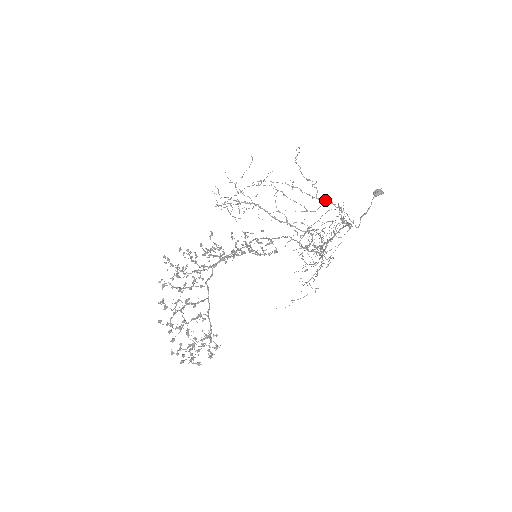
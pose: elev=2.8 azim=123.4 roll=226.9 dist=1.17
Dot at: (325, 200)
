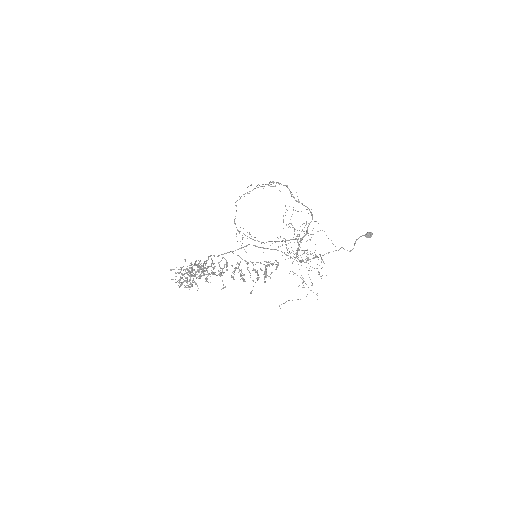
Dot at: occluded
